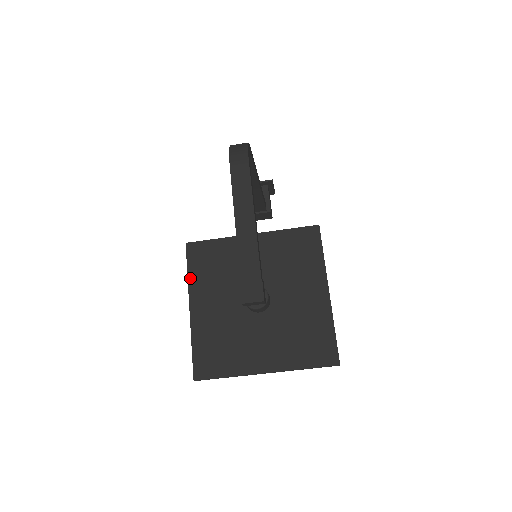
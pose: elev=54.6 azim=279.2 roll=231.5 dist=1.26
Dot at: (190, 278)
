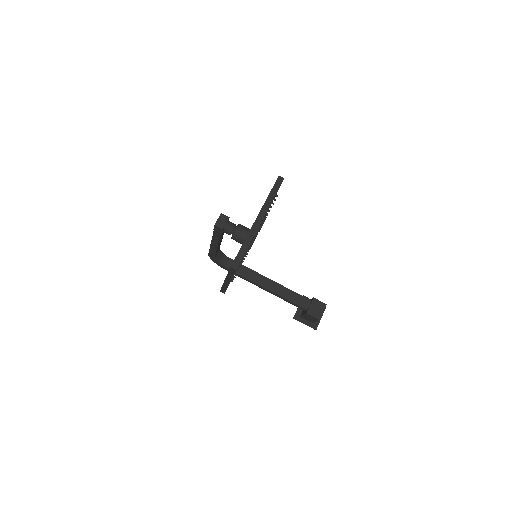
Dot at: occluded
